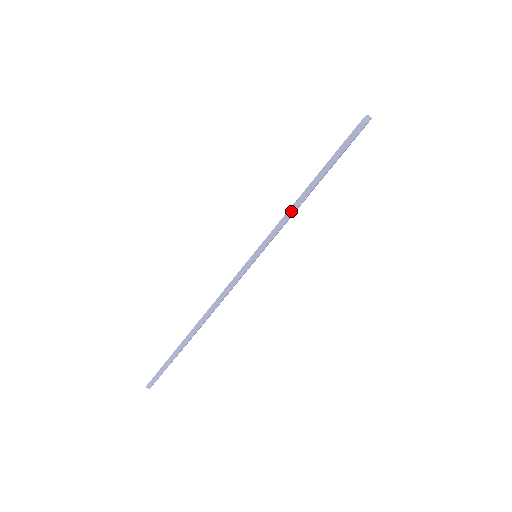
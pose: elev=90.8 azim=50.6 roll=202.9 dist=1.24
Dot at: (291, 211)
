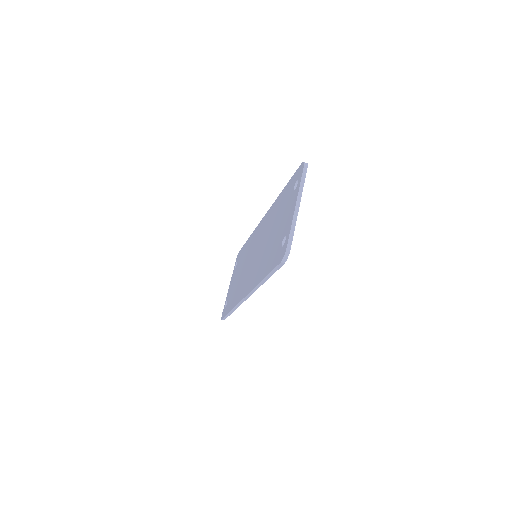
Dot at: (261, 283)
